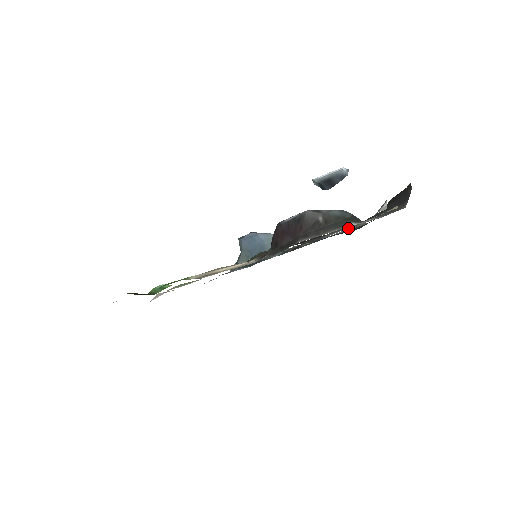
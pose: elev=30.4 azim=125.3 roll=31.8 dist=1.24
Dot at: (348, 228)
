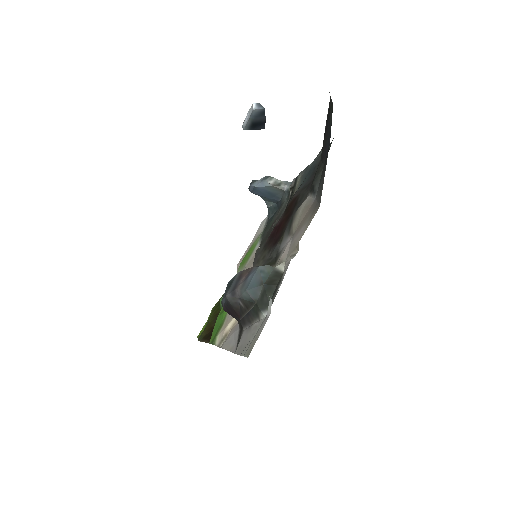
Dot at: occluded
